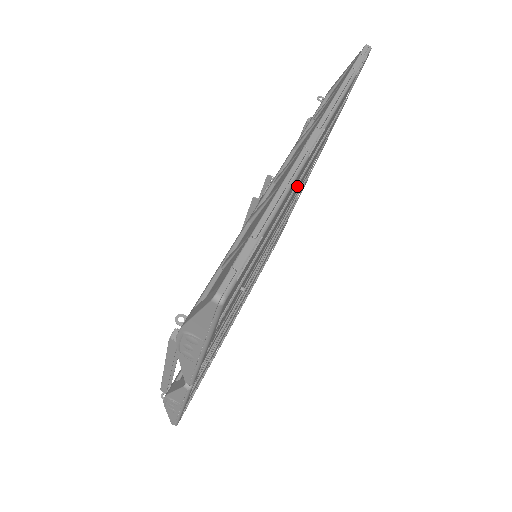
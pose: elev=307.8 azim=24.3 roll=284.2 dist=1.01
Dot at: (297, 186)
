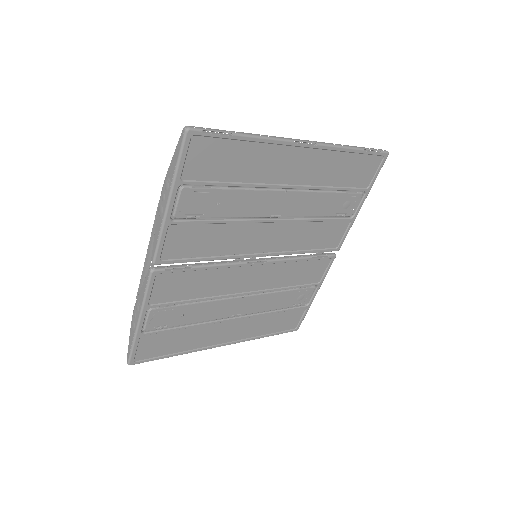
Dot at: (292, 186)
